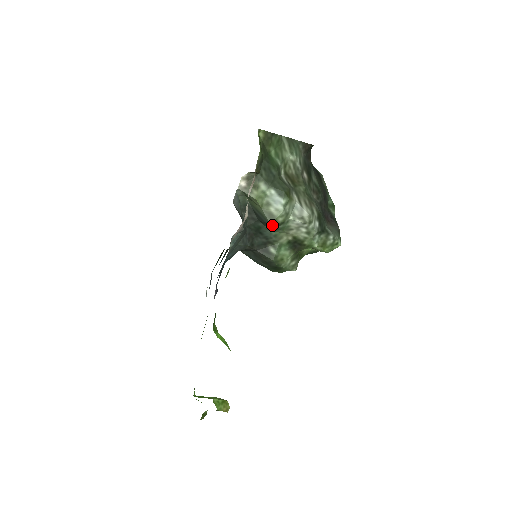
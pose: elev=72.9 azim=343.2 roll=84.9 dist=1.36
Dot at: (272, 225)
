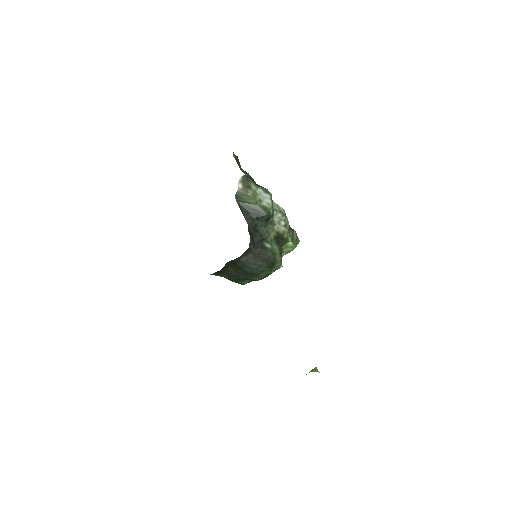
Dot at: (267, 217)
